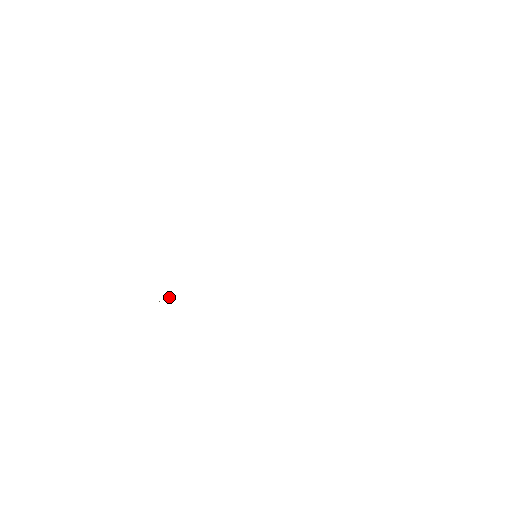
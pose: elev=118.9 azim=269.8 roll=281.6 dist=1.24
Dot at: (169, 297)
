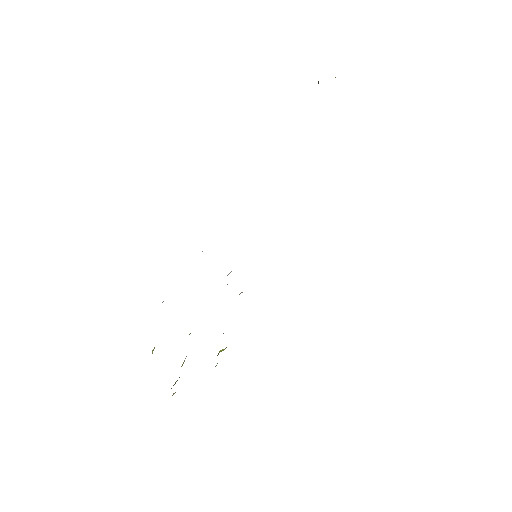
Dot at: occluded
